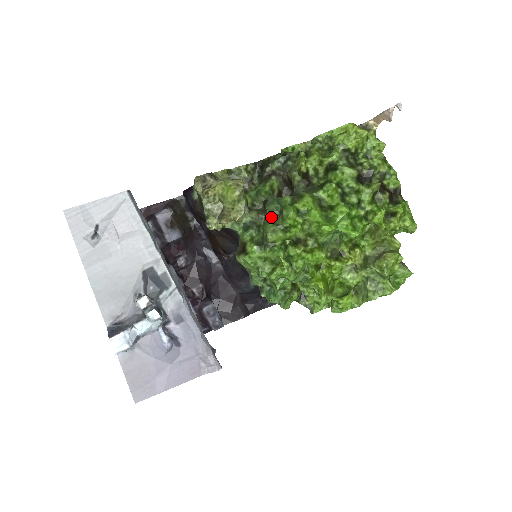
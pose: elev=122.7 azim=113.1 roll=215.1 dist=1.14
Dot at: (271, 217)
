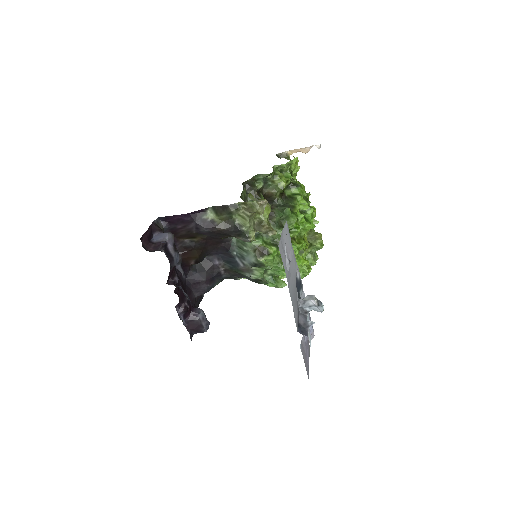
Dot at: (278, 224)
